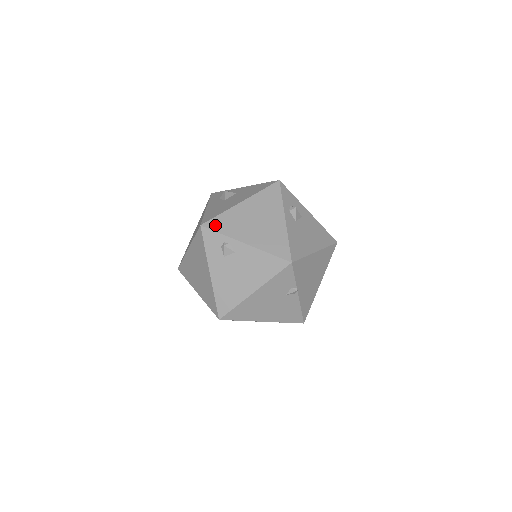
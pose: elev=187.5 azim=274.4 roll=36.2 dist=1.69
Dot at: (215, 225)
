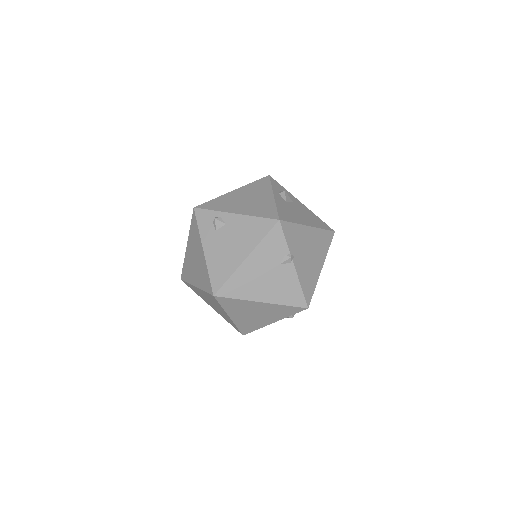
Dot at: (207, 206)
